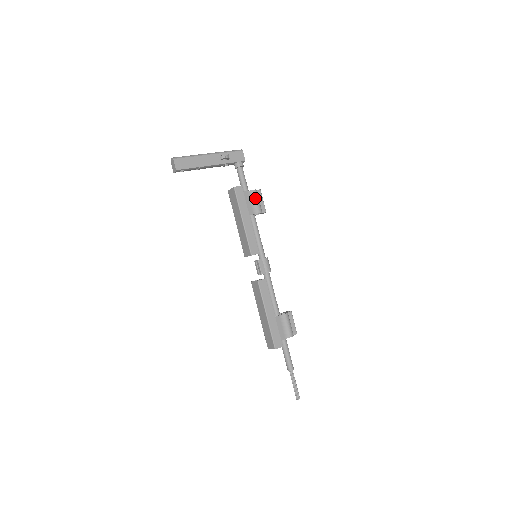
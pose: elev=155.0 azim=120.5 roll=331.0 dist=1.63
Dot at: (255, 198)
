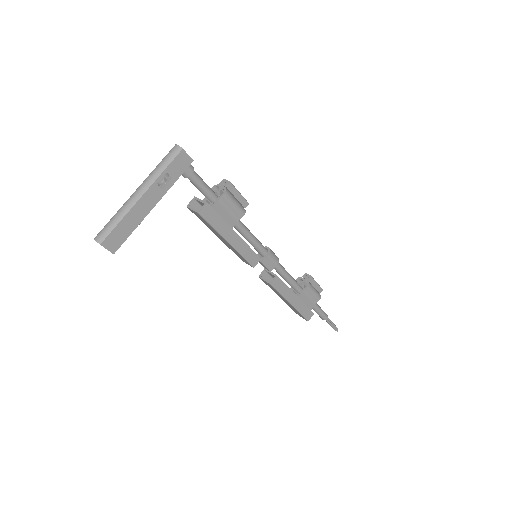
Dot at: (230, 203)
